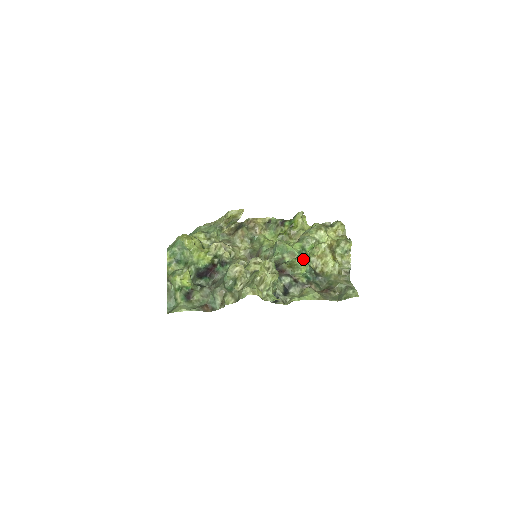
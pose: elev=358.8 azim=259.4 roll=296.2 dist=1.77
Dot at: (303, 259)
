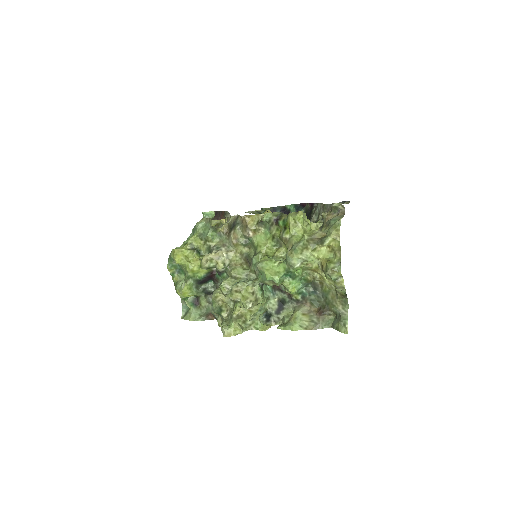
Dot at: (290, 281)
